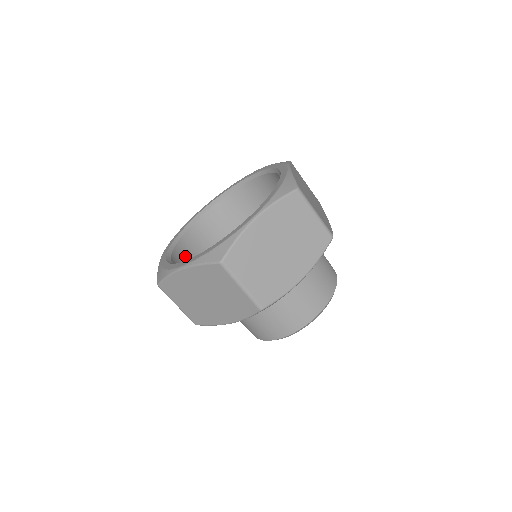
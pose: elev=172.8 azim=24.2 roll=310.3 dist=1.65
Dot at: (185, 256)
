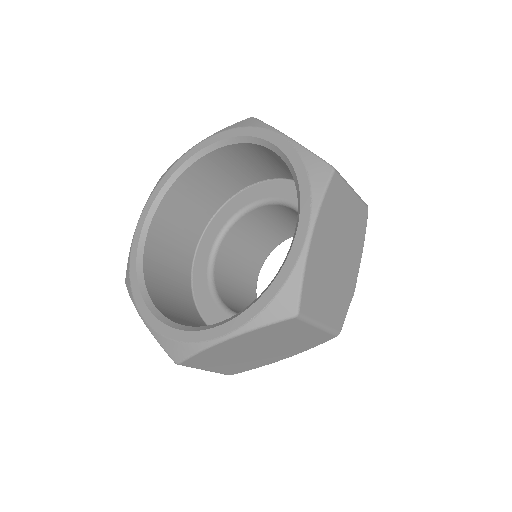
Dot at: (162, 295)
